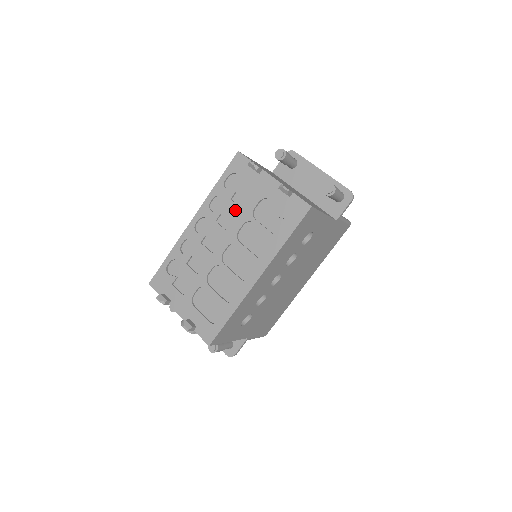
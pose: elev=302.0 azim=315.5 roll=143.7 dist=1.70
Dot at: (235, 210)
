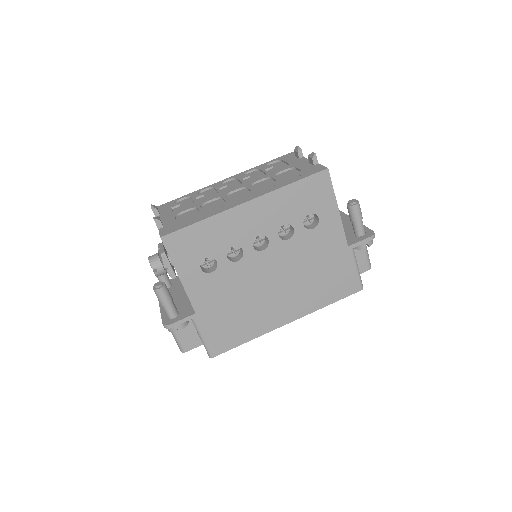
Dot at: (263, 175)
